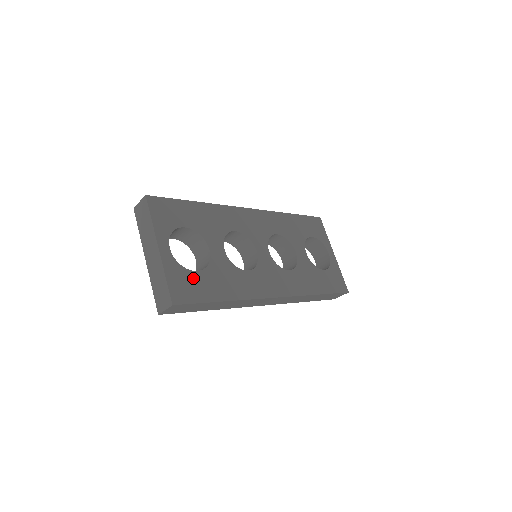
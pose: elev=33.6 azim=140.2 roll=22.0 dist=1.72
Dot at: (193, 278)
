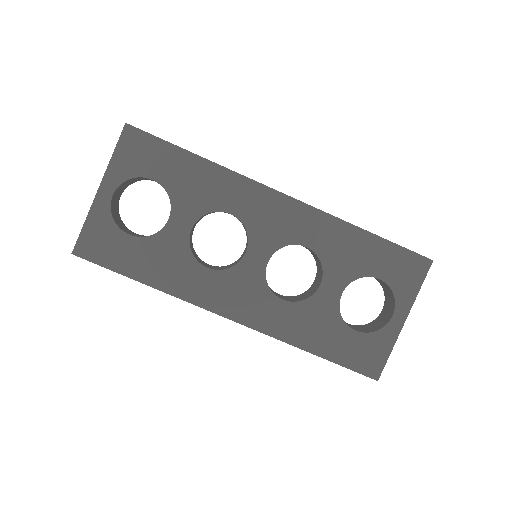
Dot at: (119, 240)
